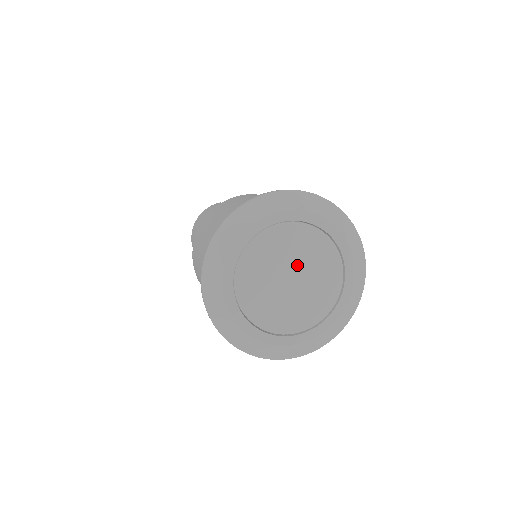
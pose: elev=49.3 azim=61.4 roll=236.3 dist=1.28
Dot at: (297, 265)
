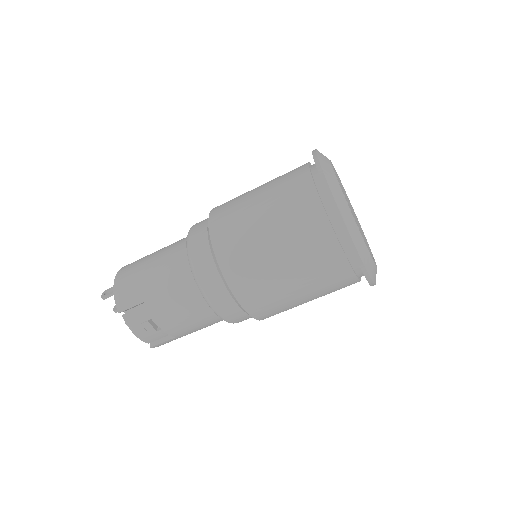
Dot at: (351, 207)
